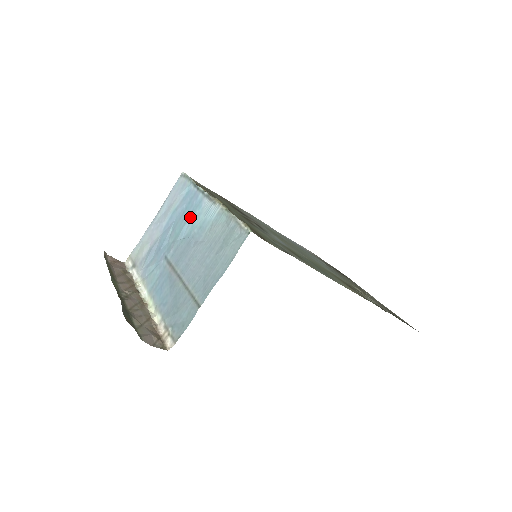
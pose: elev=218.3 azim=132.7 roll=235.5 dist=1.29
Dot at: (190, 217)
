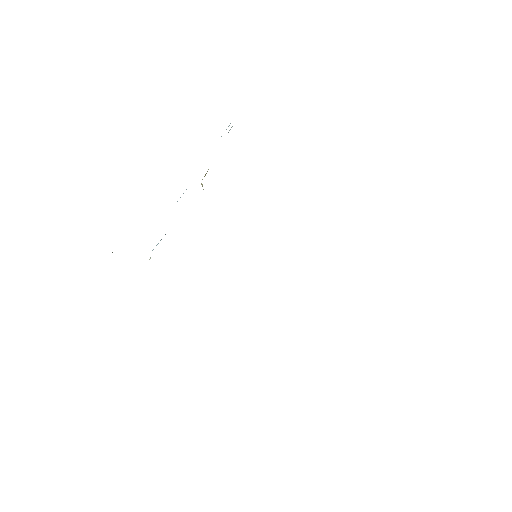
Dot at: occluded
